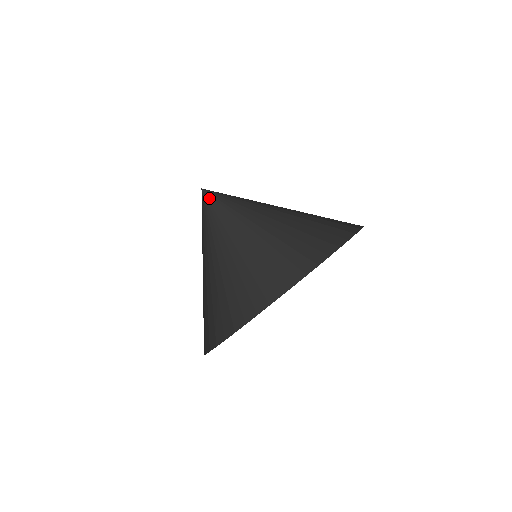
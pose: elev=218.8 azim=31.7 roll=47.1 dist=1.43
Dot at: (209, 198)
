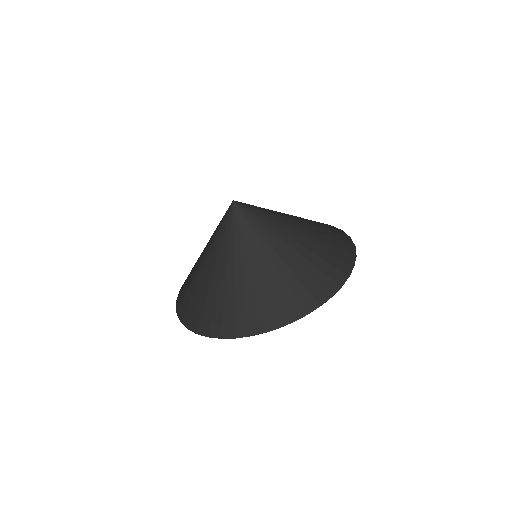
Dot at: (236, 211)
